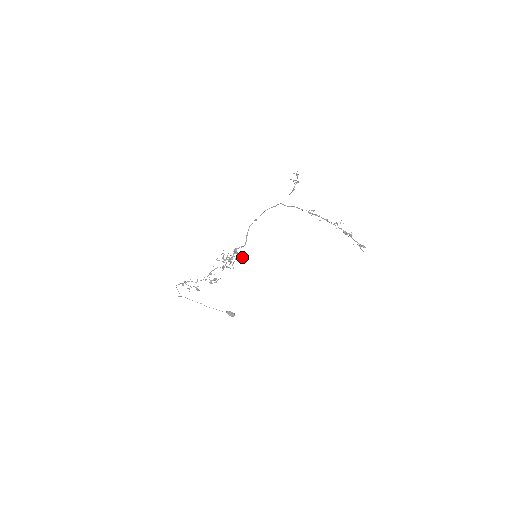
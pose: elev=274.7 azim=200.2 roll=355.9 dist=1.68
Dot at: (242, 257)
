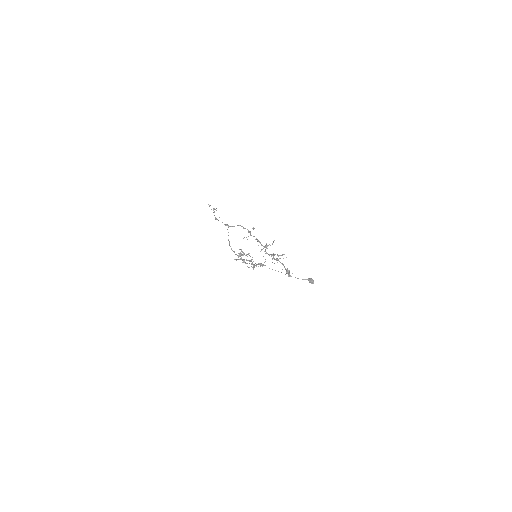
Dot at: (241, 259)
